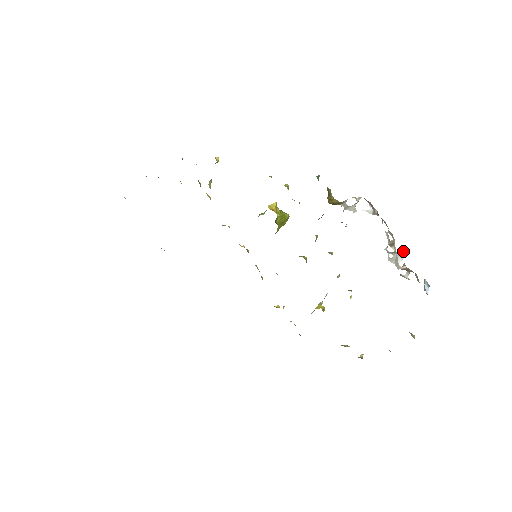
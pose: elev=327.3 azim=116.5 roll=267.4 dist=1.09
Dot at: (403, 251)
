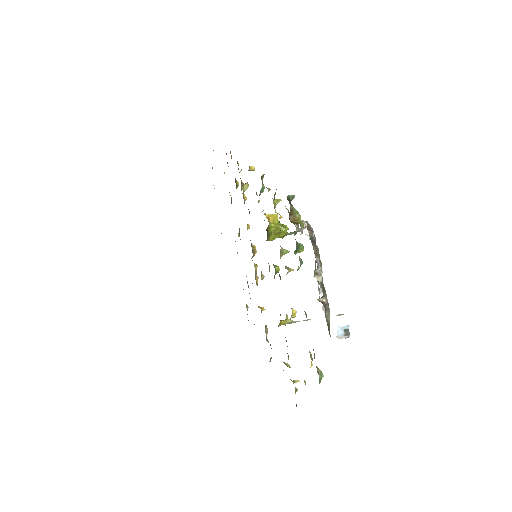
Dot at: (321, 282)
